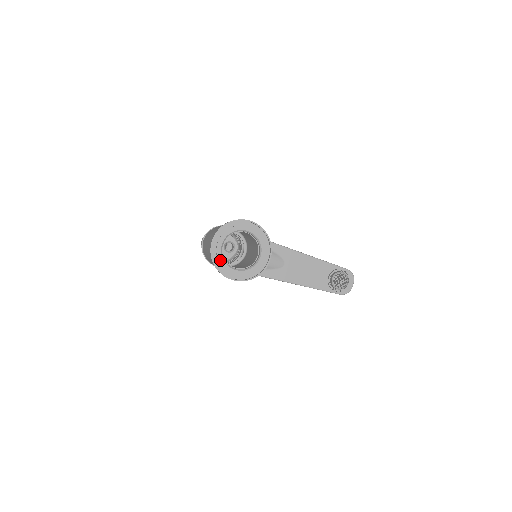
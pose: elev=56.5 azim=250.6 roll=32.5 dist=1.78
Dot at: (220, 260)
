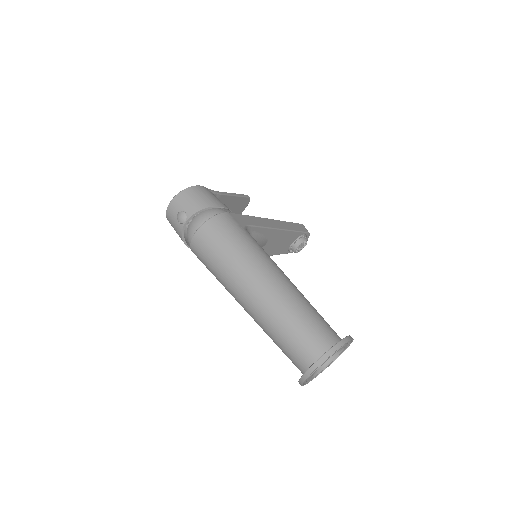
Dot at: occluded
